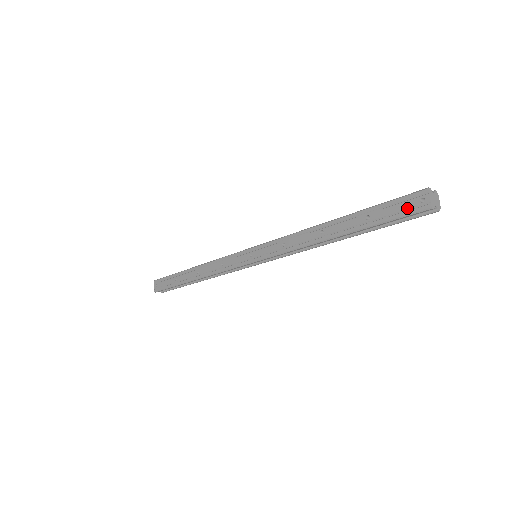
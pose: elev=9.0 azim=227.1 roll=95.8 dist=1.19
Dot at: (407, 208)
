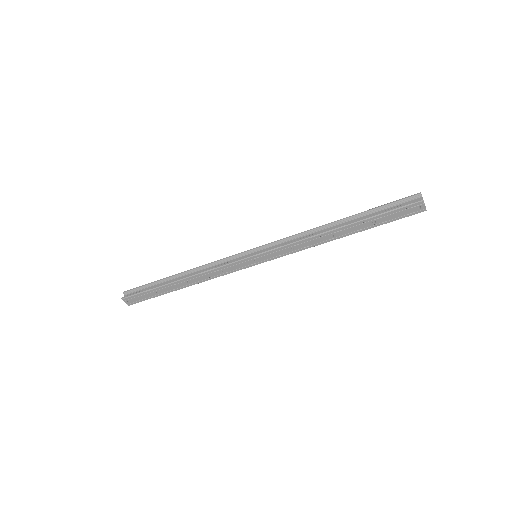
Dot at: (408, 213)
